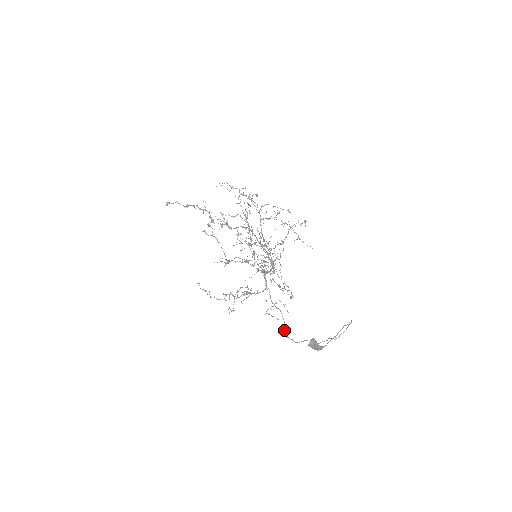
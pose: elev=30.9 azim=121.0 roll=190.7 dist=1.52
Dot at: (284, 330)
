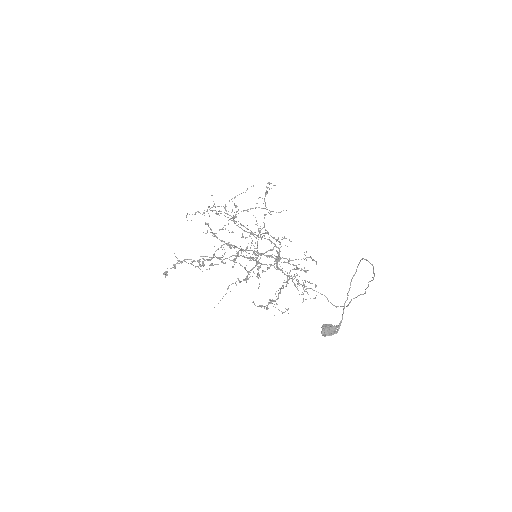
Dot at: occluded
